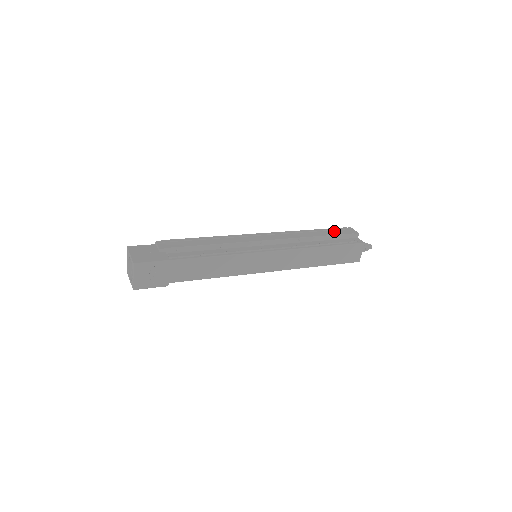
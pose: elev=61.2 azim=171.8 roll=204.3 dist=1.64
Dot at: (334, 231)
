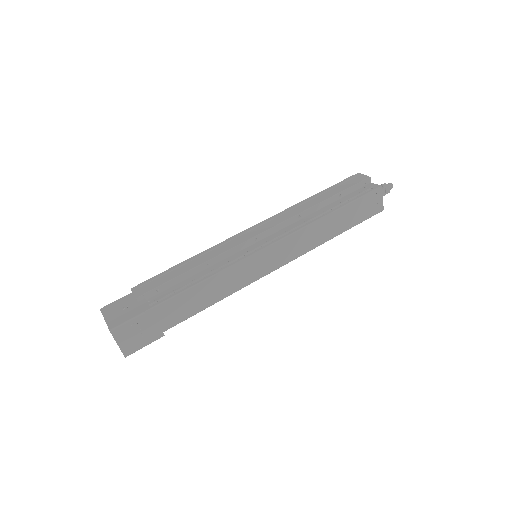
Dot at: (339, 187)
